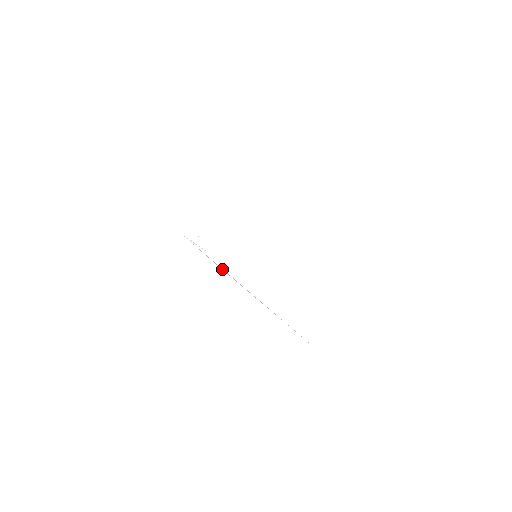
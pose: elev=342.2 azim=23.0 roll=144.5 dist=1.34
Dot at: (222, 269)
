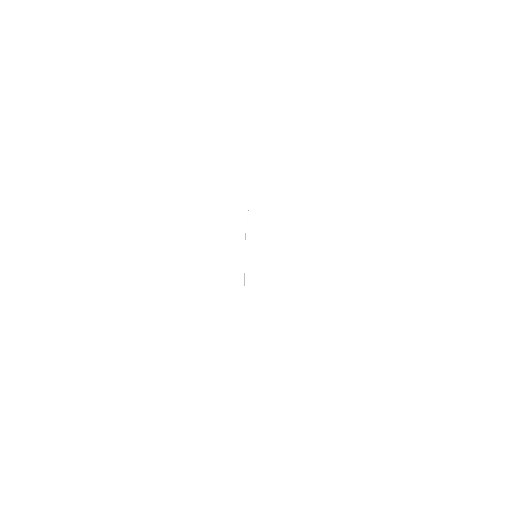
Dot at: (246, 227)
